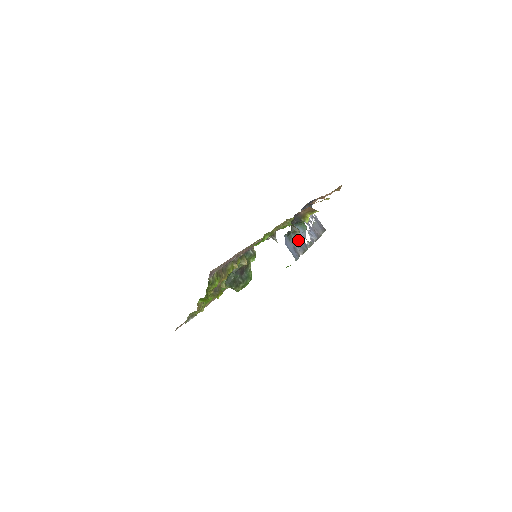
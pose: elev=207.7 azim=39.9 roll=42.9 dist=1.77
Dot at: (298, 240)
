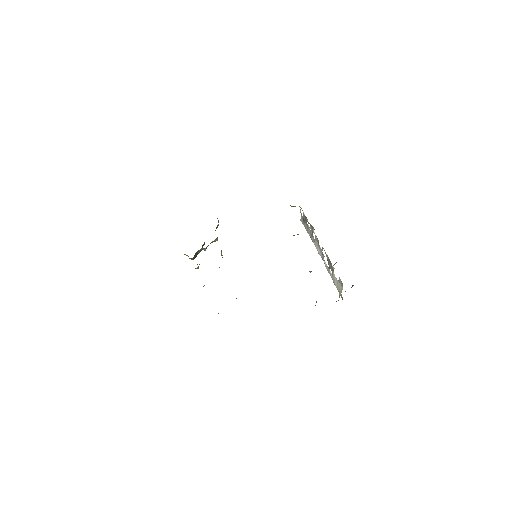
Dot at: occluded
